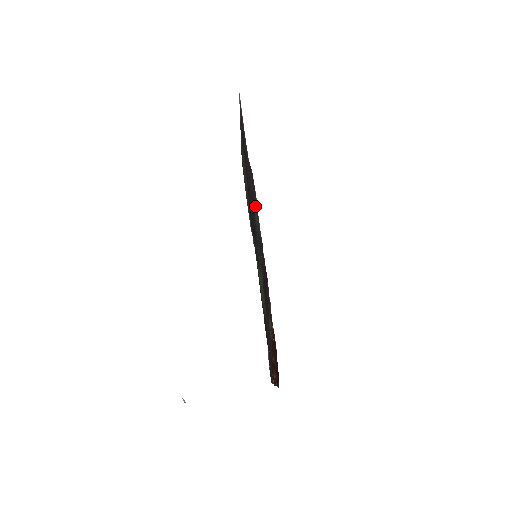
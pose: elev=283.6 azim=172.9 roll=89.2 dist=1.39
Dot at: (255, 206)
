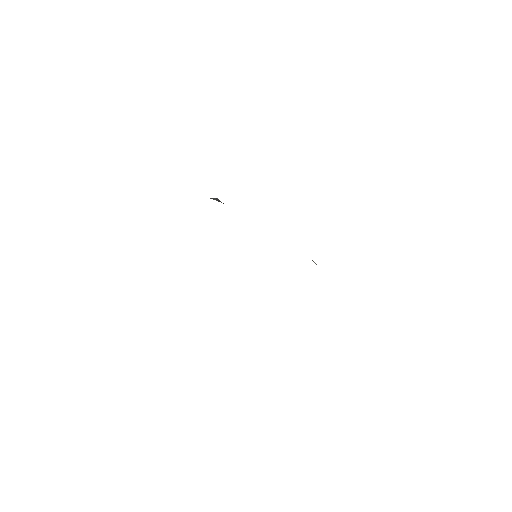
Dot at: occluded
